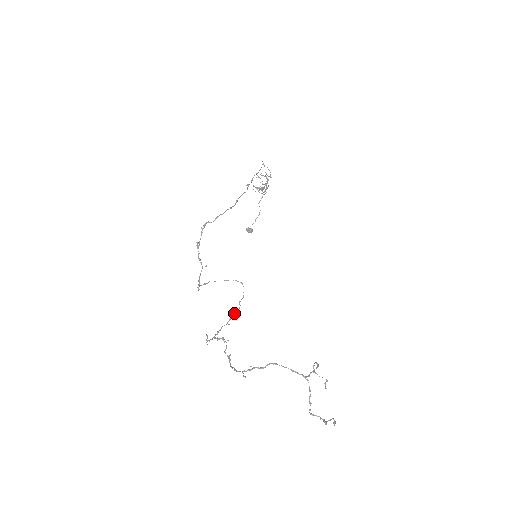
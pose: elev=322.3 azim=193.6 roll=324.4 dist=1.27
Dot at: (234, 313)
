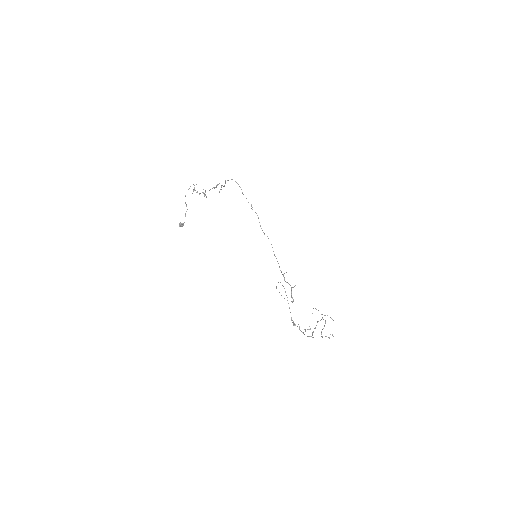
Dot at: occluded
